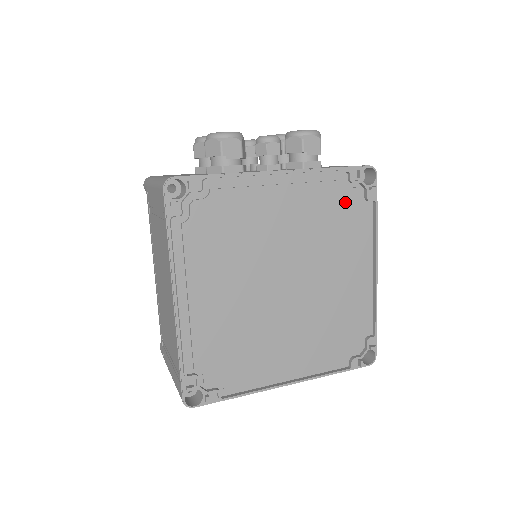
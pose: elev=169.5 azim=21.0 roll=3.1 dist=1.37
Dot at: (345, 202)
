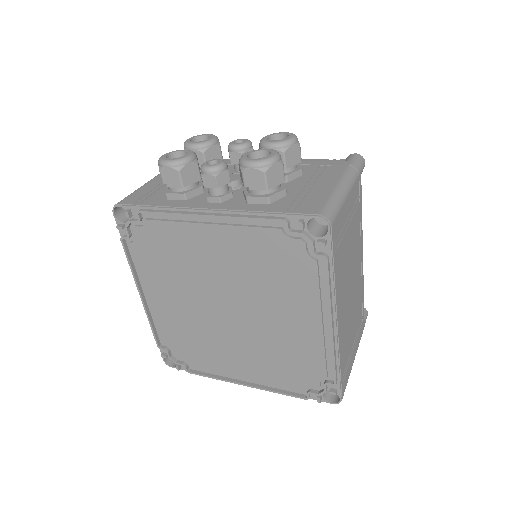
Dot at: (284, 251)
